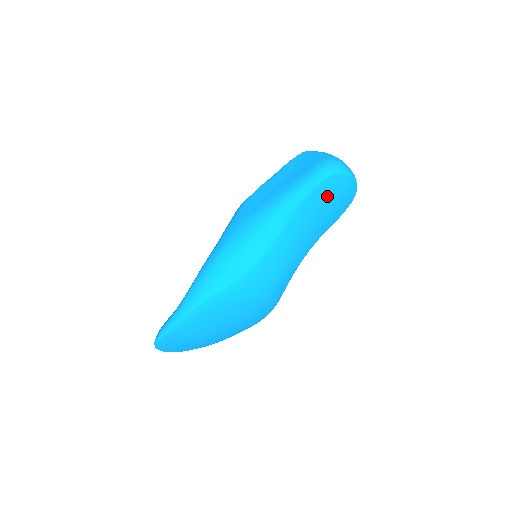
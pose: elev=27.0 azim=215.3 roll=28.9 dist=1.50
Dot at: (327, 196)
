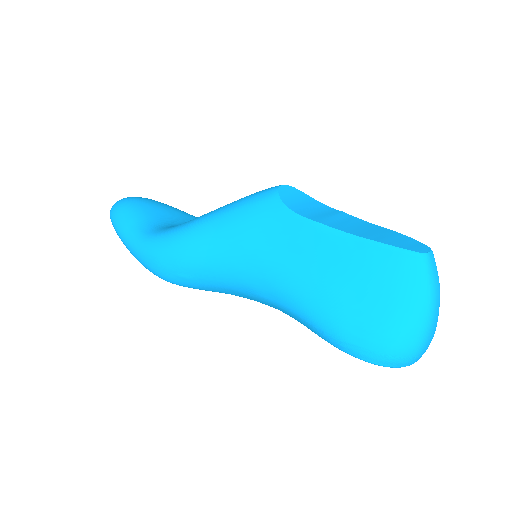
Dot at: occluded
